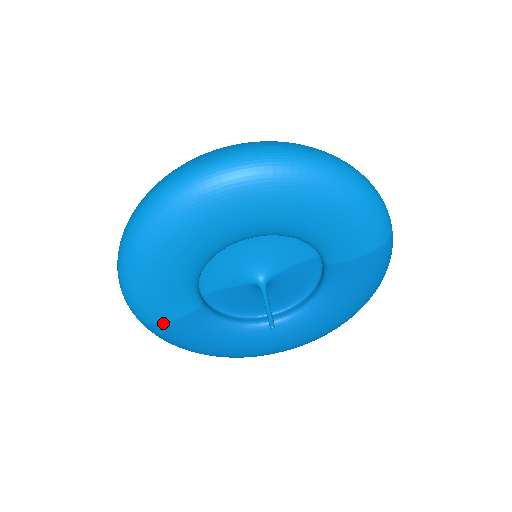
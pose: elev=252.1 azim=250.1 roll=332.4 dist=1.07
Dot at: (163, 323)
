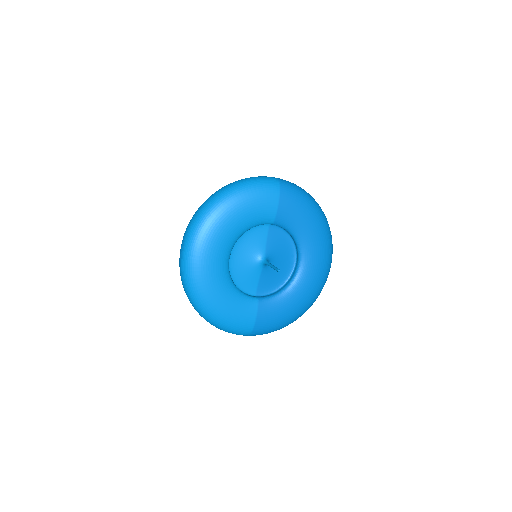
Dot at: (255, 324)
